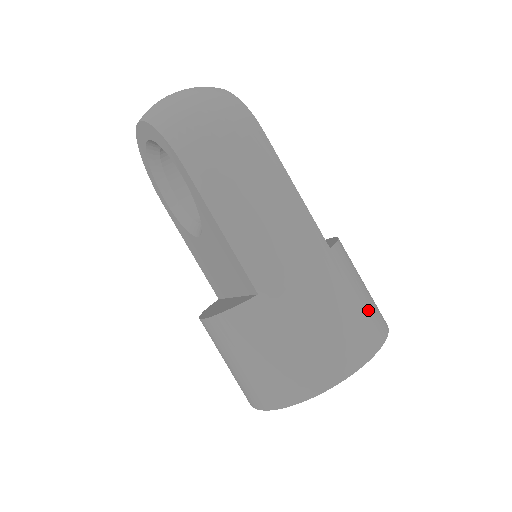
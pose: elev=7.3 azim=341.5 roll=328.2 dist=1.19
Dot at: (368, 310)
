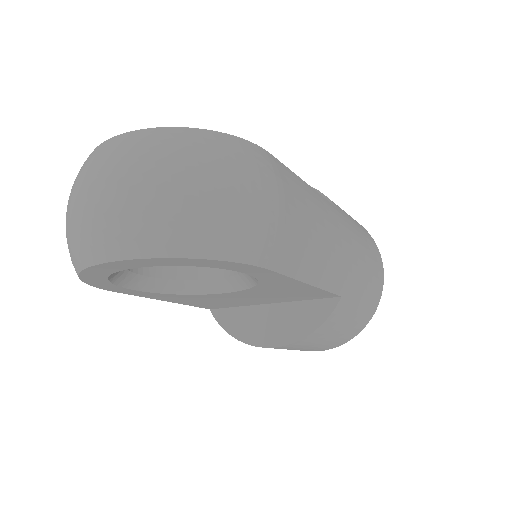
Dot at: (358, 224)
